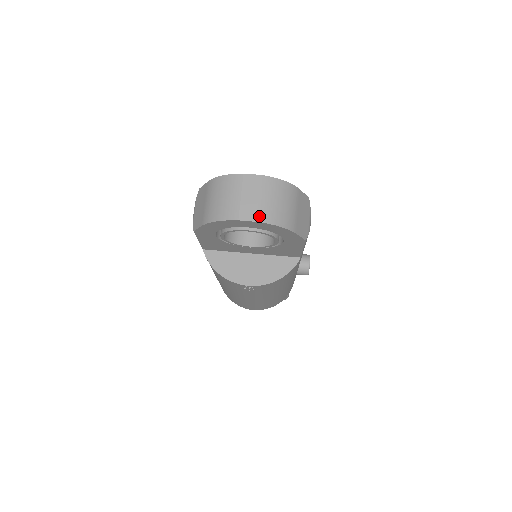
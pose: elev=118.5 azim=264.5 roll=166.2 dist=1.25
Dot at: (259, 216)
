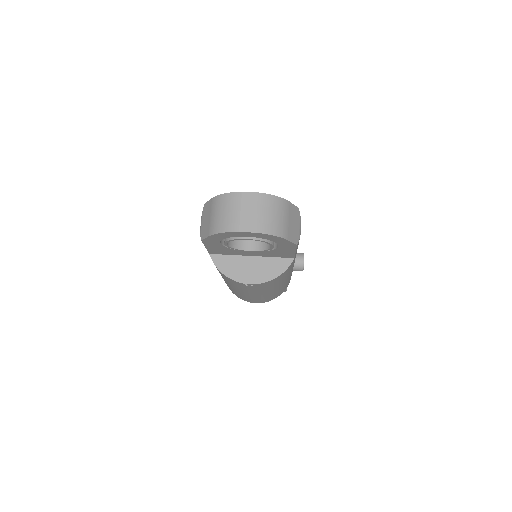
Dot at: (256, 228)
